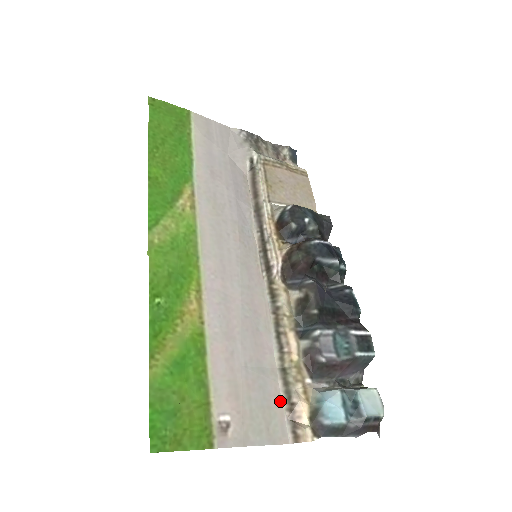
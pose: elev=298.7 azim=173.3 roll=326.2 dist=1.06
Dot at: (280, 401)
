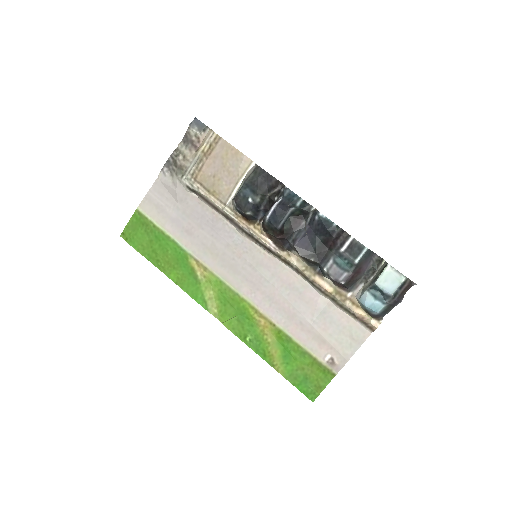
Dot at: (347, 317)
